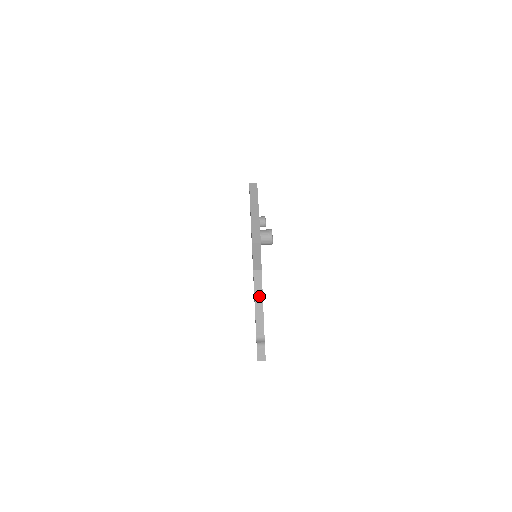
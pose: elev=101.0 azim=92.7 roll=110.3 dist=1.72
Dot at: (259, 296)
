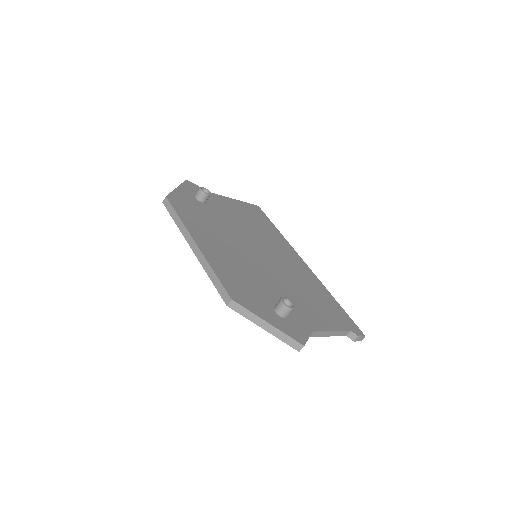
Dot at: (326, 334)
